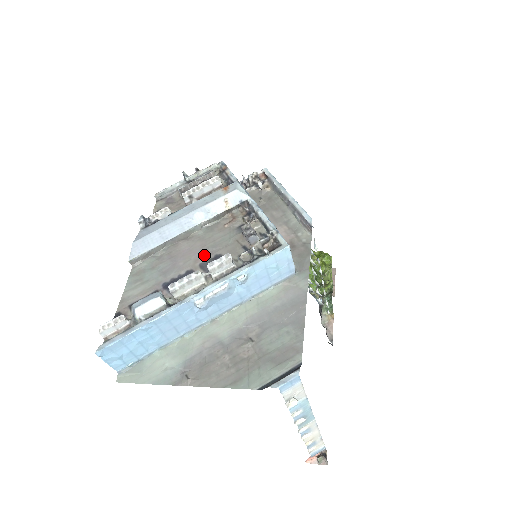
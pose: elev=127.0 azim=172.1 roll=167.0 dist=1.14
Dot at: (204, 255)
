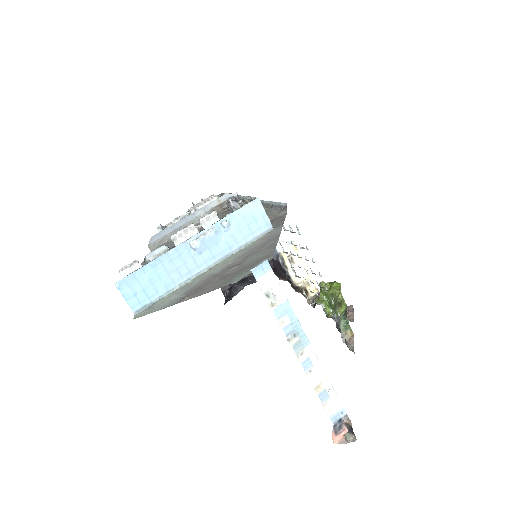
Dot at: (201, 228)
